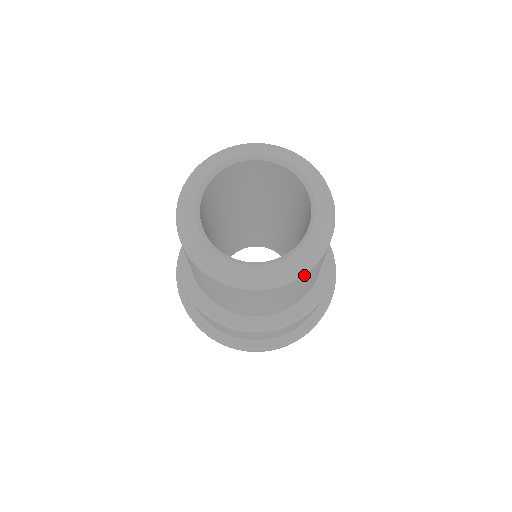
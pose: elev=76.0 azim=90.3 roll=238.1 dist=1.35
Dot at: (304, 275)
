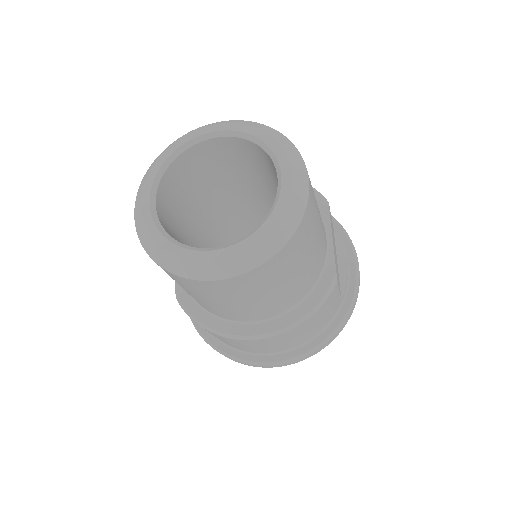
Dot at: (274, 257)
